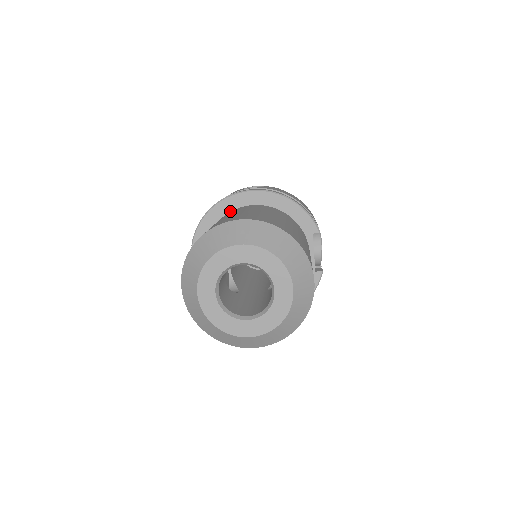
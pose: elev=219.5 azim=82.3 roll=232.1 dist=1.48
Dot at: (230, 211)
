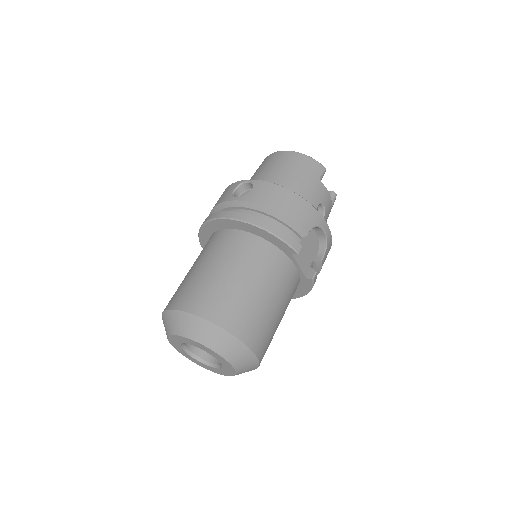
Dot at: (216, 230)
